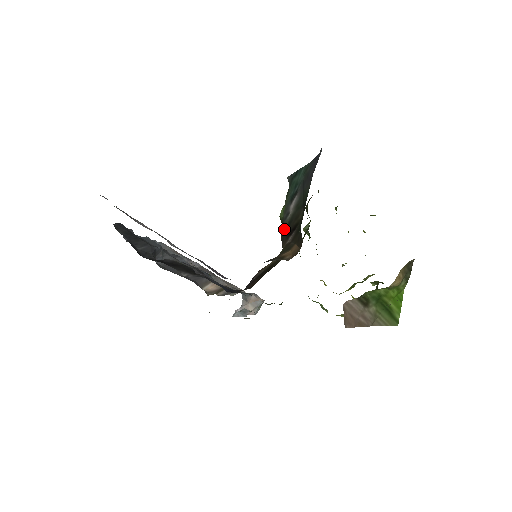
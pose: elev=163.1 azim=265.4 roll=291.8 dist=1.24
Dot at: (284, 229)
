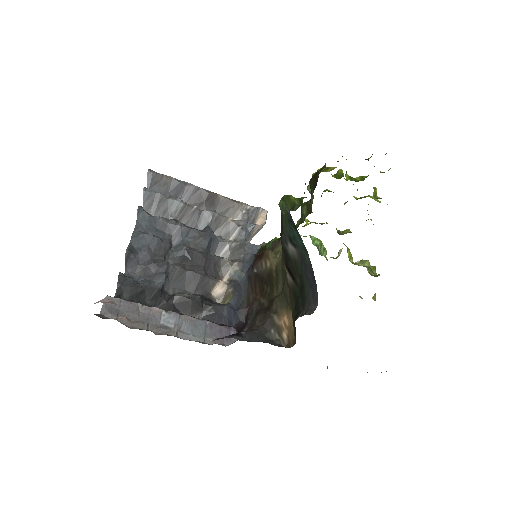
Dot at: (283, 247)
